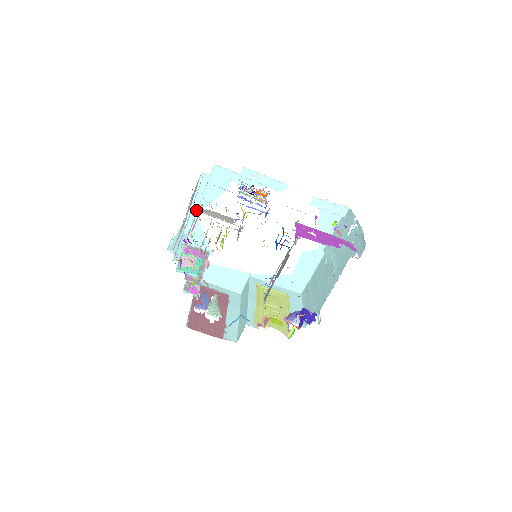
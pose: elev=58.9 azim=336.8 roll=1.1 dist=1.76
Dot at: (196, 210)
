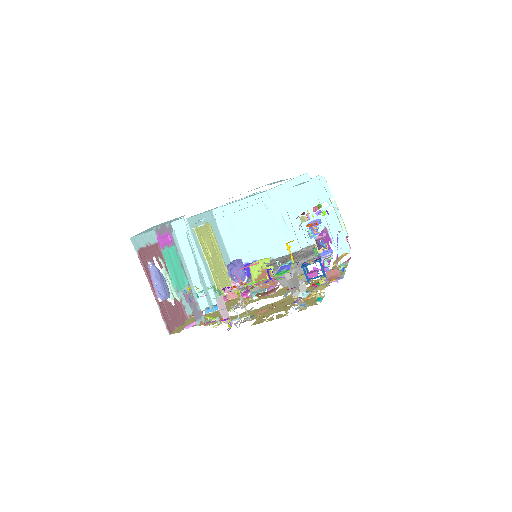
Dot at: occluded
